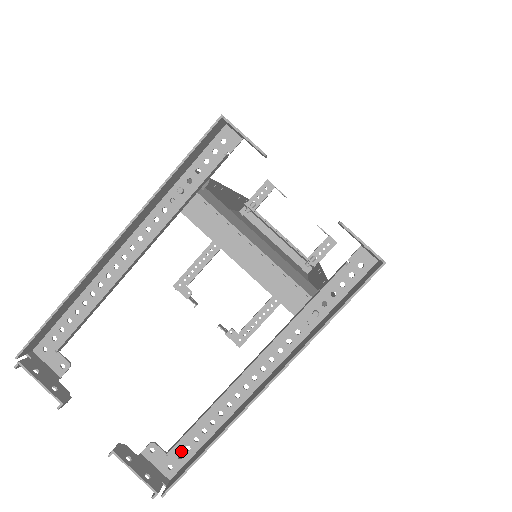
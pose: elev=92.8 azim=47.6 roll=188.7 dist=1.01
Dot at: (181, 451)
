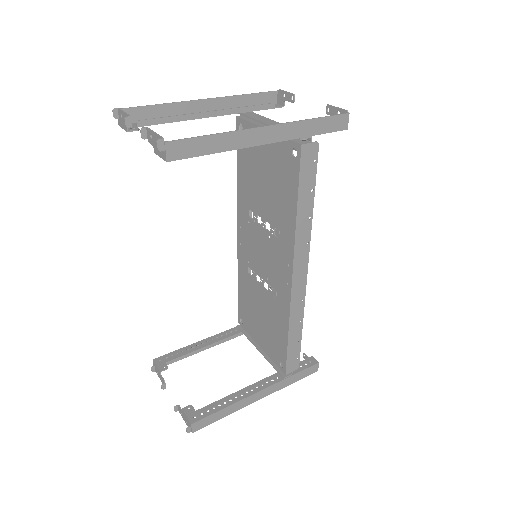
Dot at: occluded
